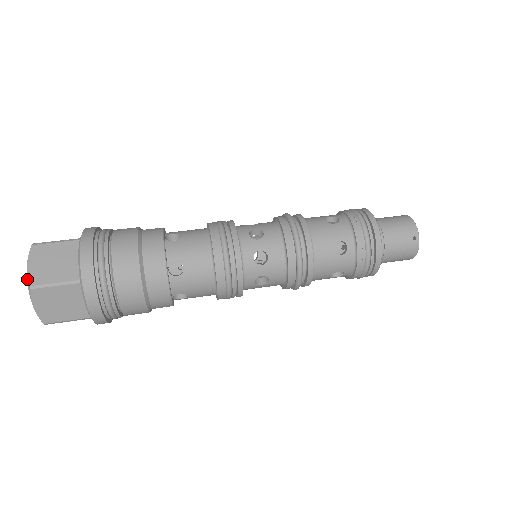
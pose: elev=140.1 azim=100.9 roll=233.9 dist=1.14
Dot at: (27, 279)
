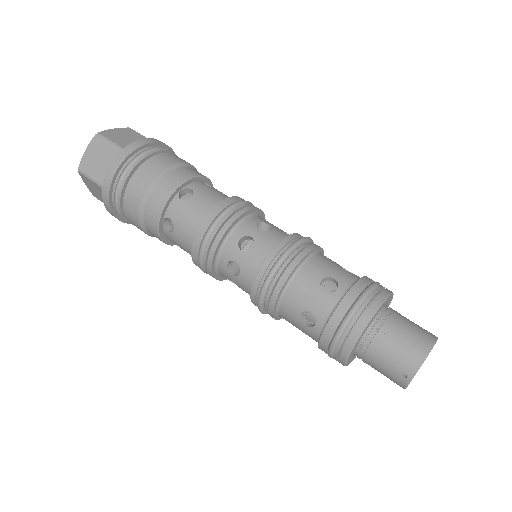
Dot at: (81, 161)
